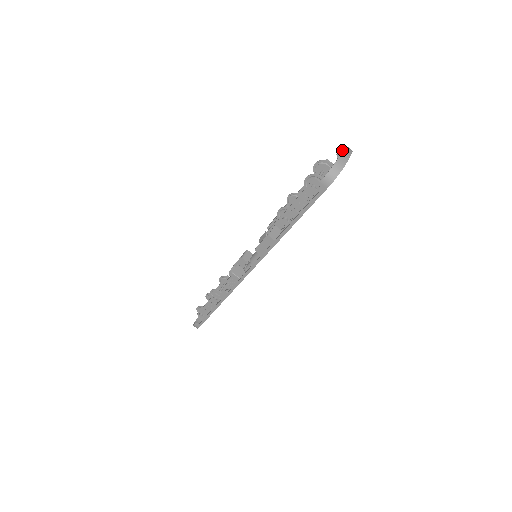
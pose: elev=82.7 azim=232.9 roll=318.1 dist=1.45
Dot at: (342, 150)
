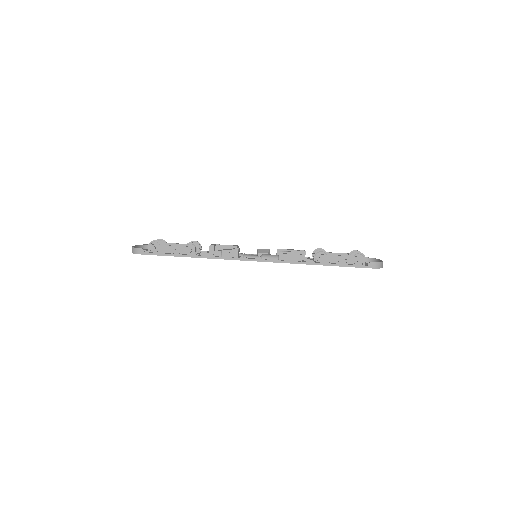
Dot at: occluded
